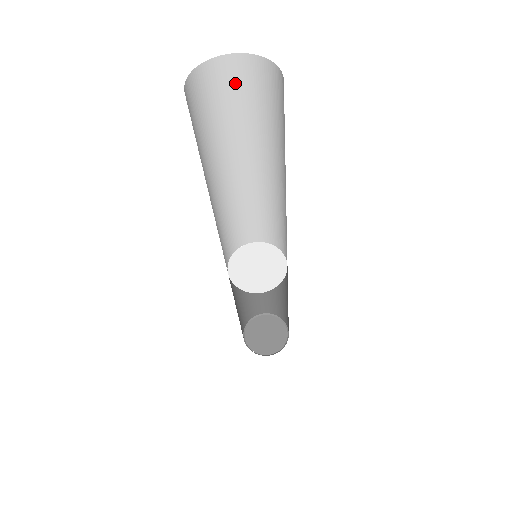
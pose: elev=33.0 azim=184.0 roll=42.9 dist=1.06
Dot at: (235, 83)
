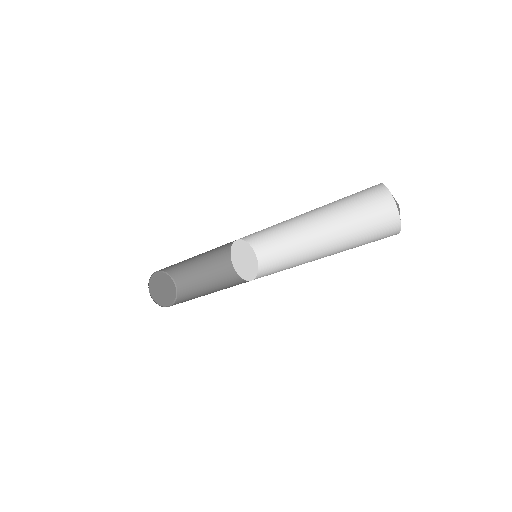
Dot at: (374, 200)
